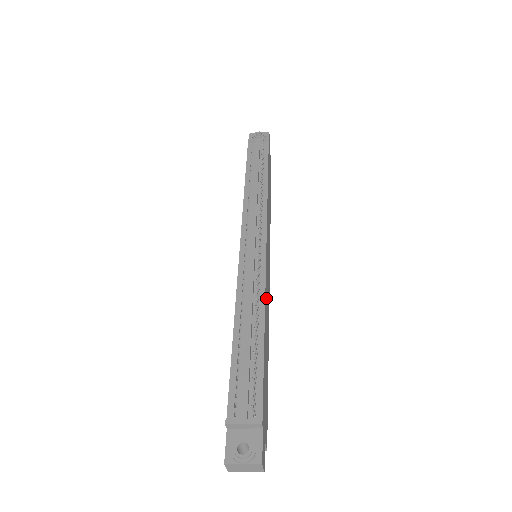
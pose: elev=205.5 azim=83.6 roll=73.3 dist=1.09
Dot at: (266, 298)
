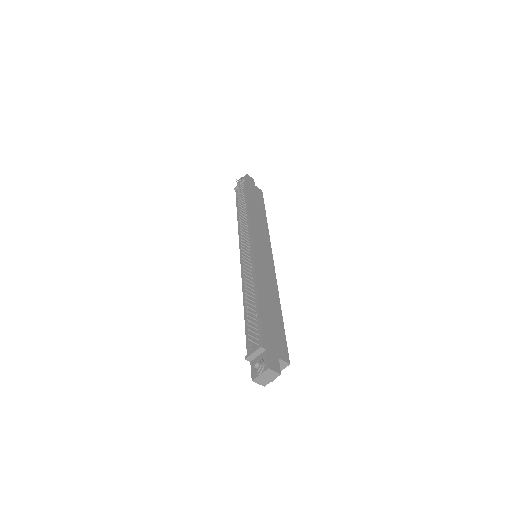
Dot at: (261, 277)
